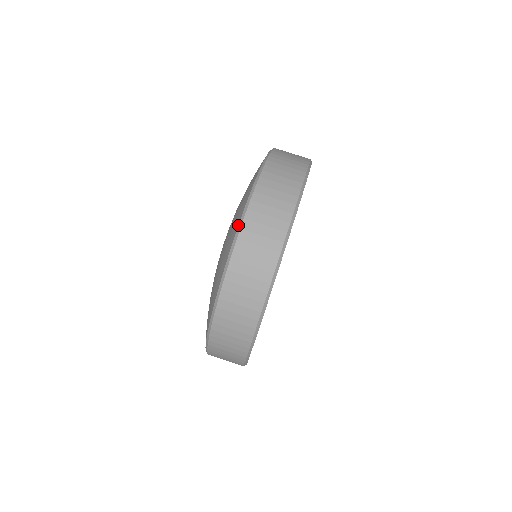
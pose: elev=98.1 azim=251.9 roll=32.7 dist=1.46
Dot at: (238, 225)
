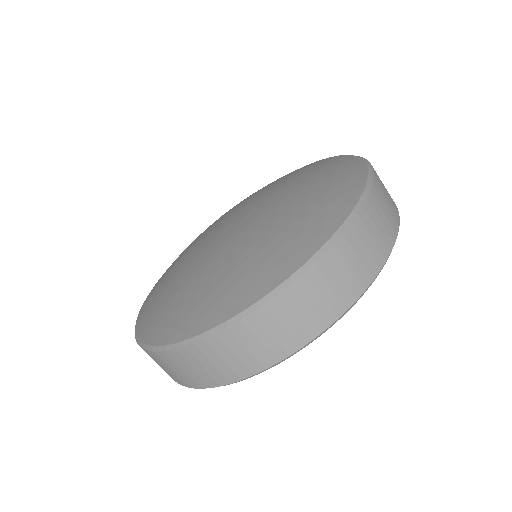
Dot at: (278, 286)
